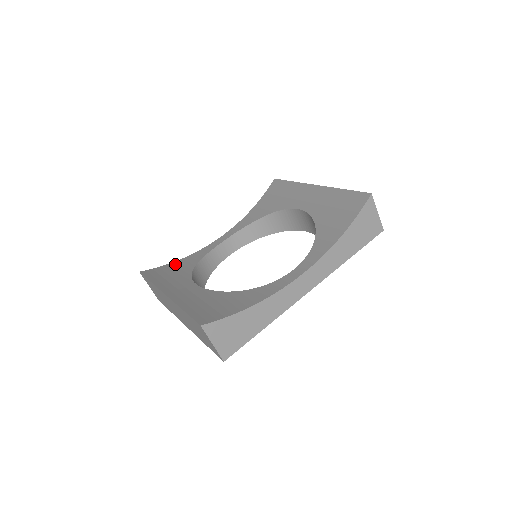
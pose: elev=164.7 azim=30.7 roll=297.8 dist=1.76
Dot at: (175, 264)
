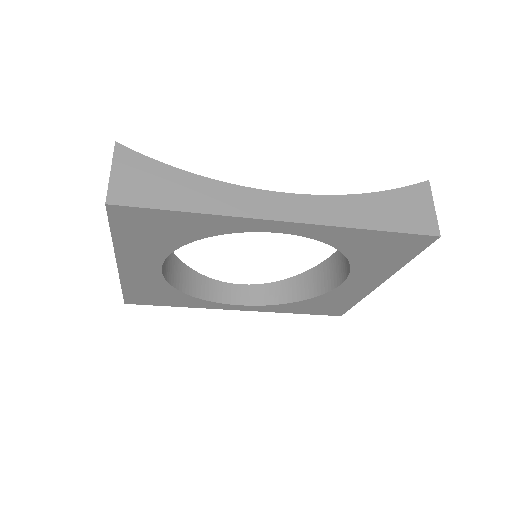
Dot at: occluded
